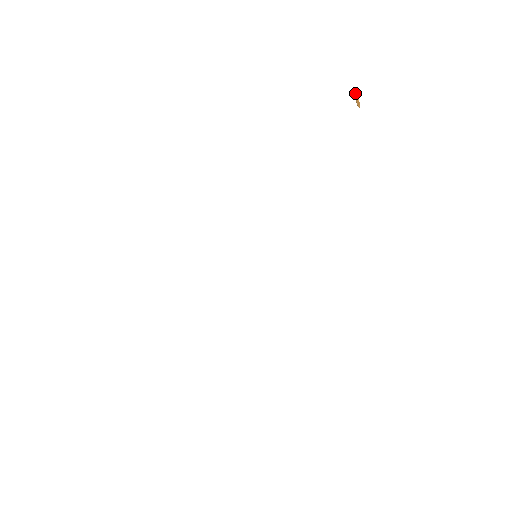
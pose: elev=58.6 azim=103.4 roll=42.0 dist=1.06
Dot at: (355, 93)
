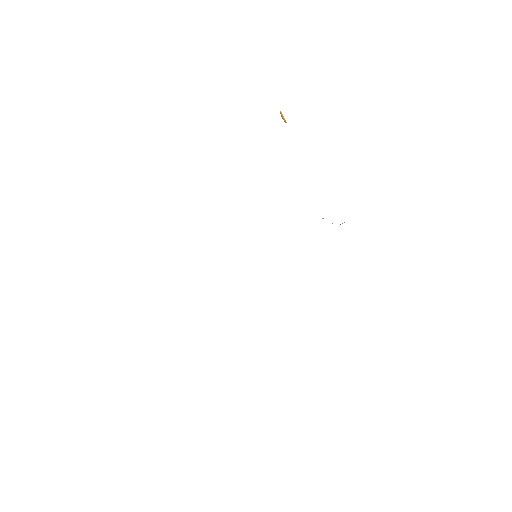
Dot at: (281, 114)
